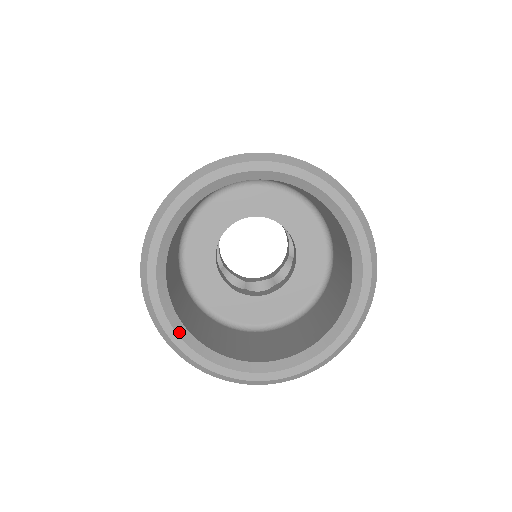
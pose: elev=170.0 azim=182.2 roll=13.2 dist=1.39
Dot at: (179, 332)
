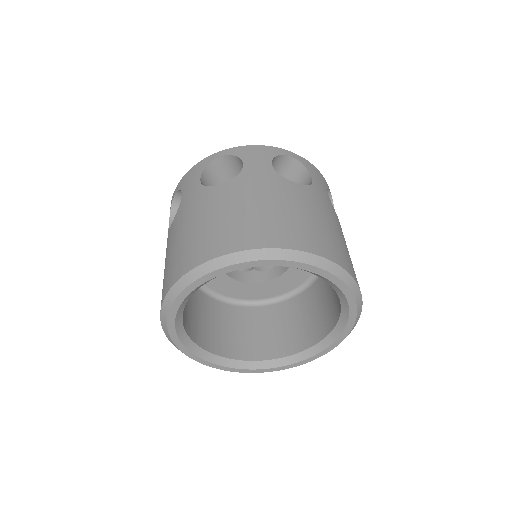
Dot at: (209, 360)
